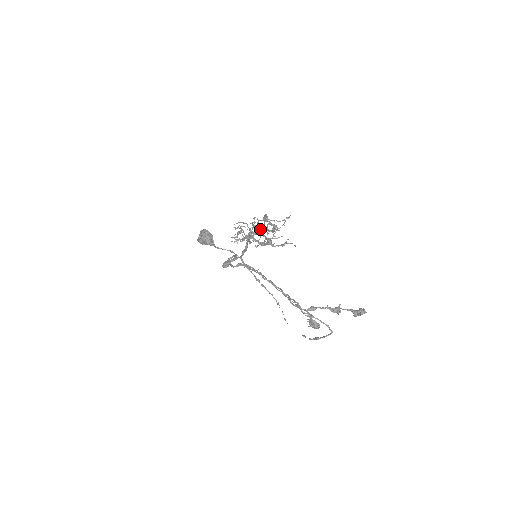
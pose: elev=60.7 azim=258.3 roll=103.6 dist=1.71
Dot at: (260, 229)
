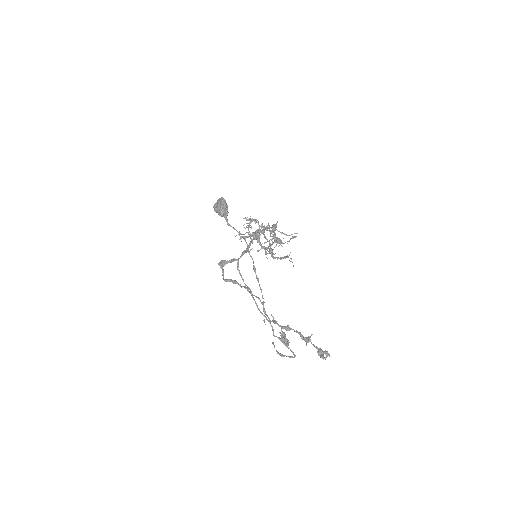
Dot at: (269, 229)
